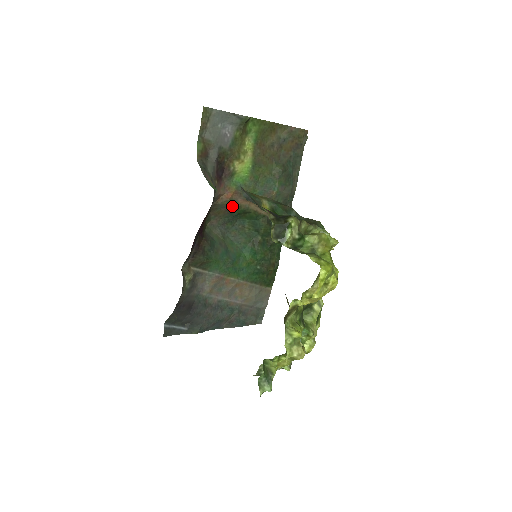
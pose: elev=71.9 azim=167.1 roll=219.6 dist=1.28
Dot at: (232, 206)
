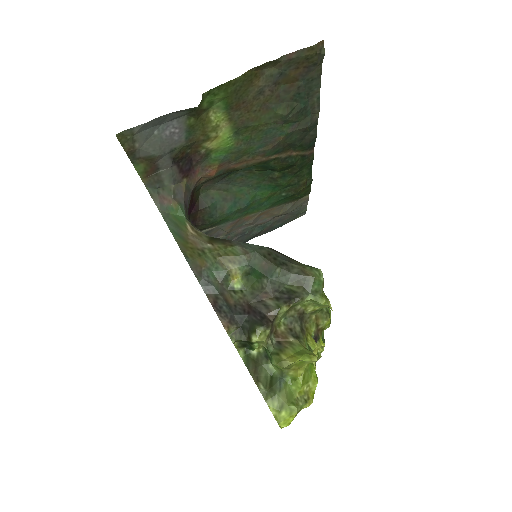
Dot at: (223, 173)
